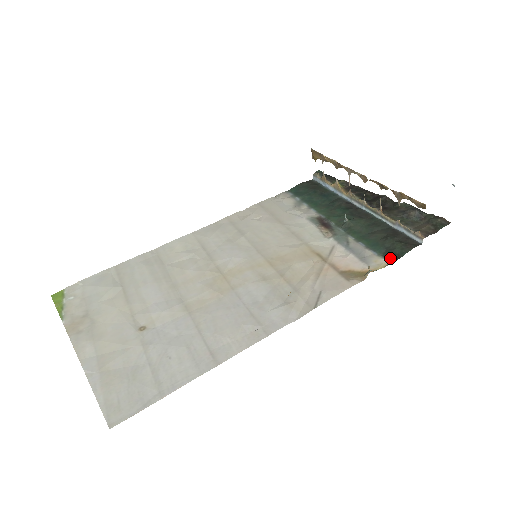
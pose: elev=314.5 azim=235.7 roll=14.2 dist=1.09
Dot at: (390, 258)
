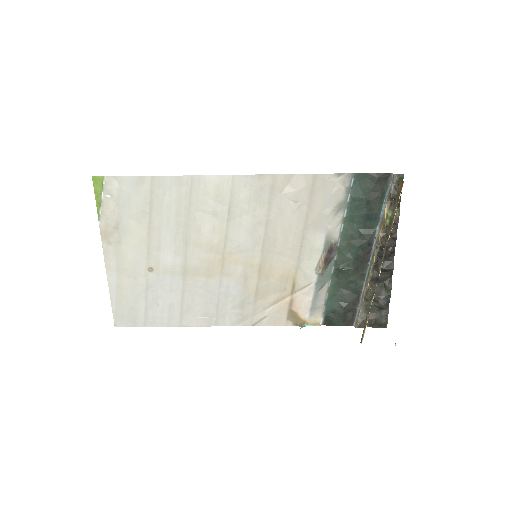
Dot at: (326, 321)
